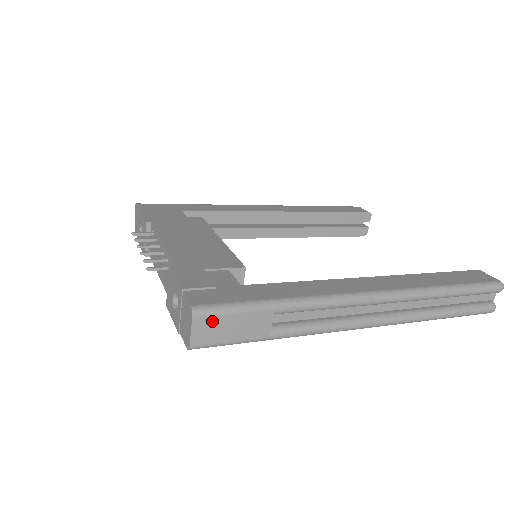
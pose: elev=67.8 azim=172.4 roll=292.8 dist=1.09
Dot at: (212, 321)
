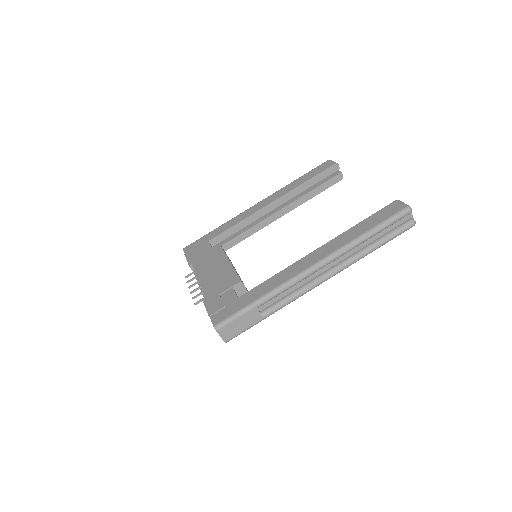
Dot at: (227, 328)
